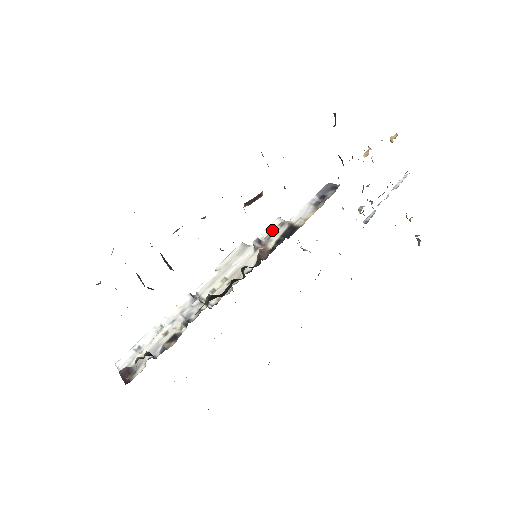
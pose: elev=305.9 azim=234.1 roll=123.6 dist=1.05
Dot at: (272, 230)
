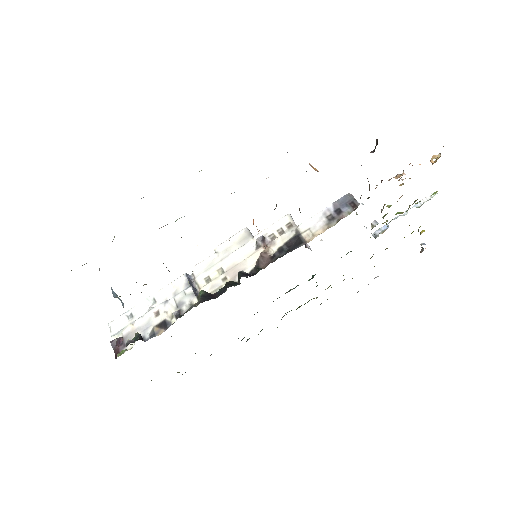
Dot at: (278, 229)
